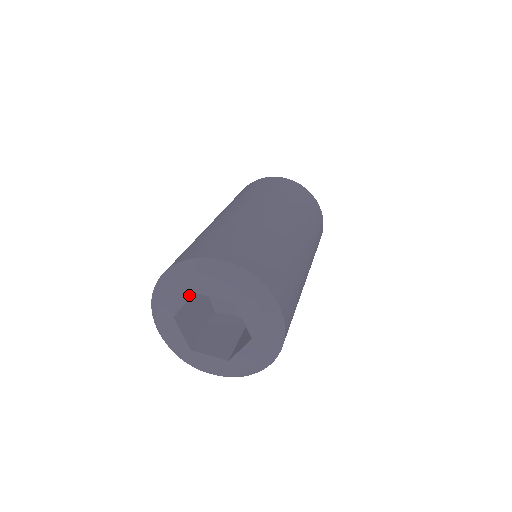
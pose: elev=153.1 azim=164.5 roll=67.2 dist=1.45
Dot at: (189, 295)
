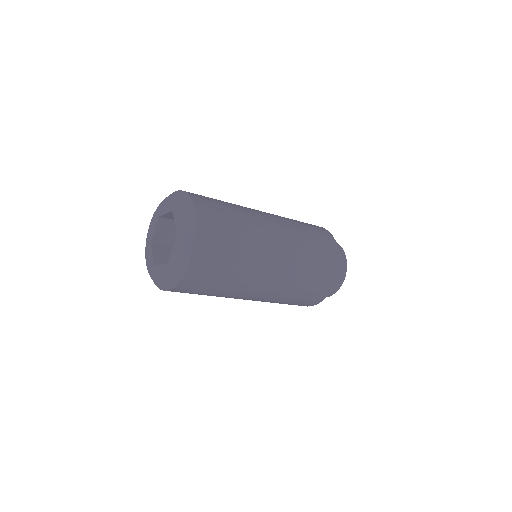
Dot at: (170, 210)
